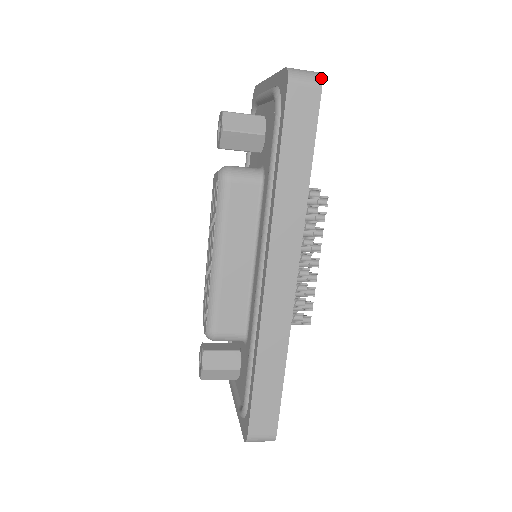
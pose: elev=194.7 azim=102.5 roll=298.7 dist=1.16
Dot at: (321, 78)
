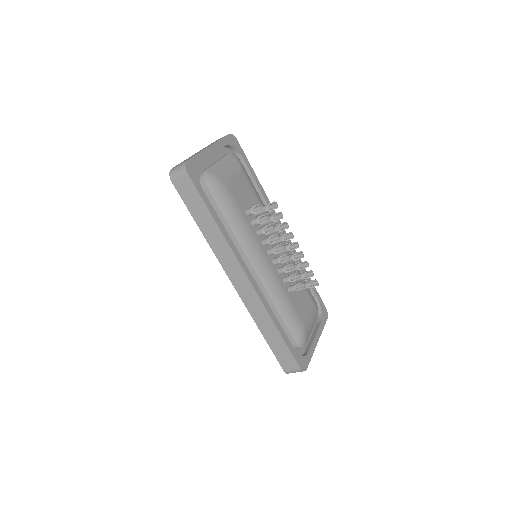
Dot at: (185, 168)
